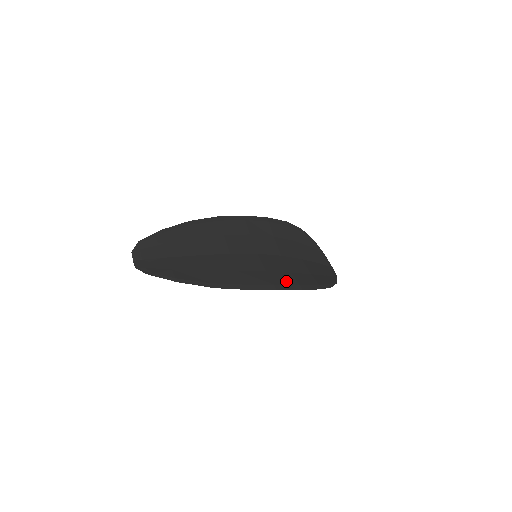
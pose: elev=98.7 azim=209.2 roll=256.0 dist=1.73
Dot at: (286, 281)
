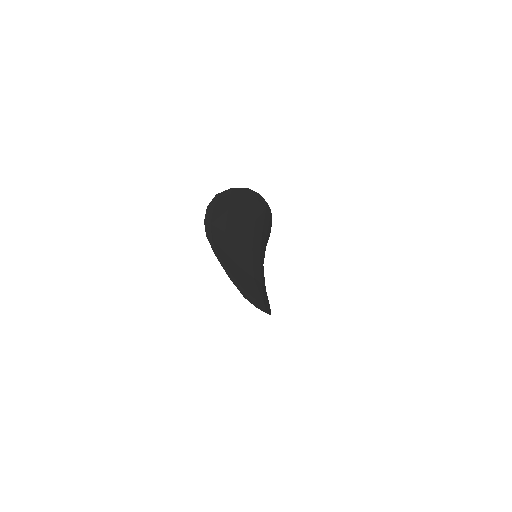
Dot at: (266, 301)
